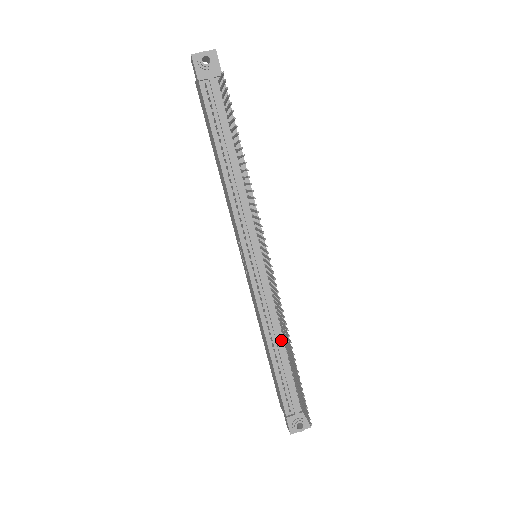
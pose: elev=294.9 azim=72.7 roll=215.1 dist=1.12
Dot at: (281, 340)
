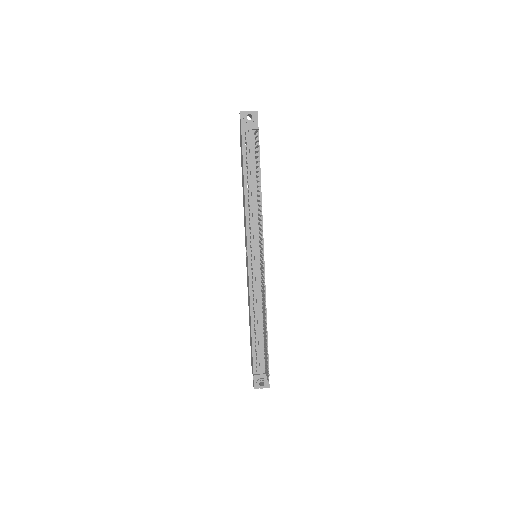
Dot at: (261, 319)
